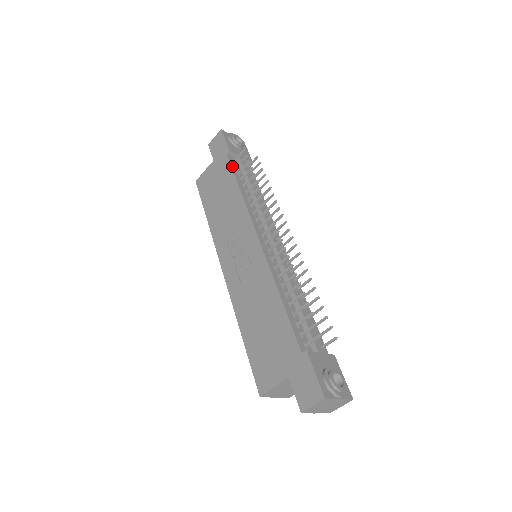
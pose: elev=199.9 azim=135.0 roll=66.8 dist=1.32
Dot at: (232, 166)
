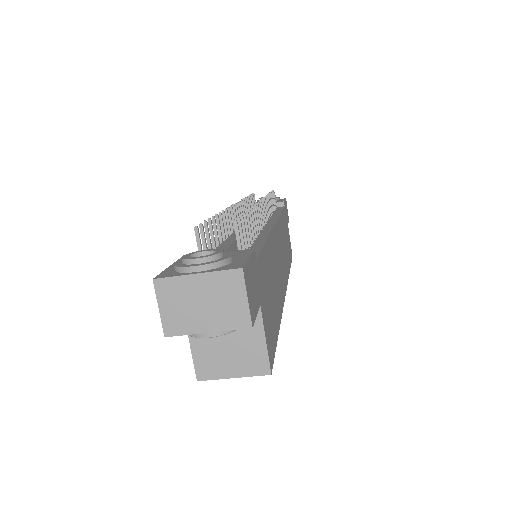
Dot at: occluded
